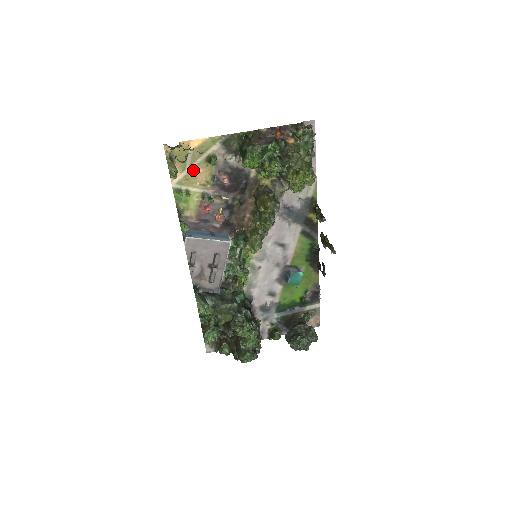
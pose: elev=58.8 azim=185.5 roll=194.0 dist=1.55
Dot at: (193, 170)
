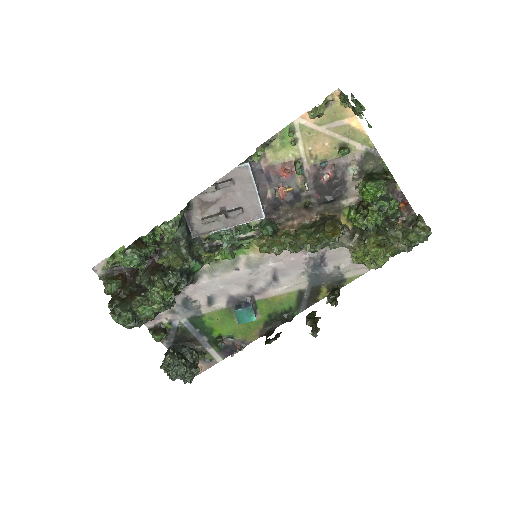
Dot at: (323, 135)
